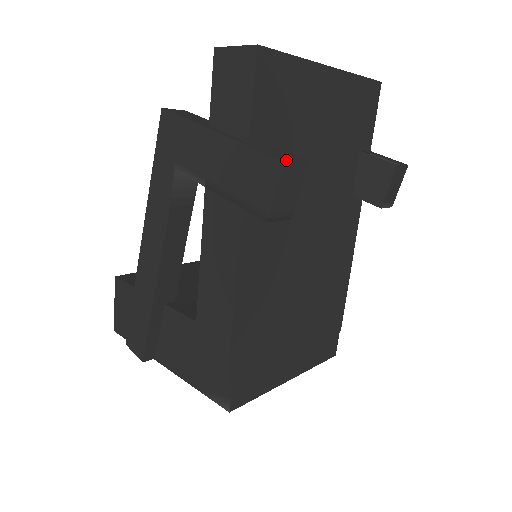
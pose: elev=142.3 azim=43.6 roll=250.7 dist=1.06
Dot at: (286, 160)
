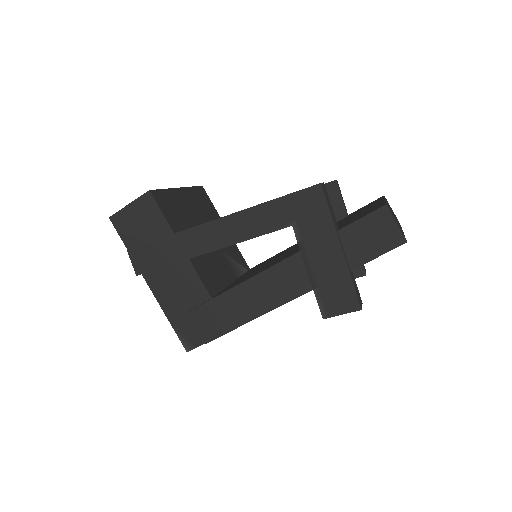
Dot at: (361, 305)
